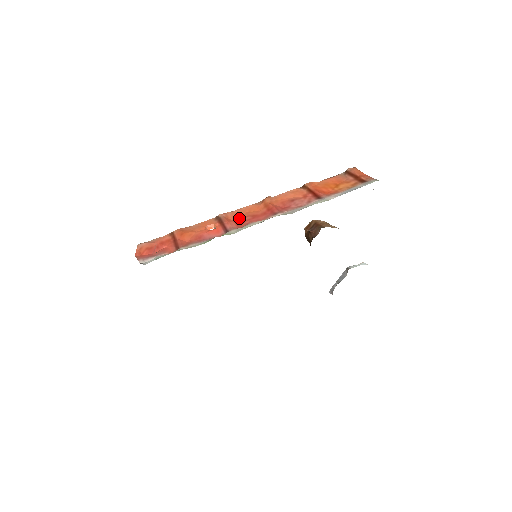
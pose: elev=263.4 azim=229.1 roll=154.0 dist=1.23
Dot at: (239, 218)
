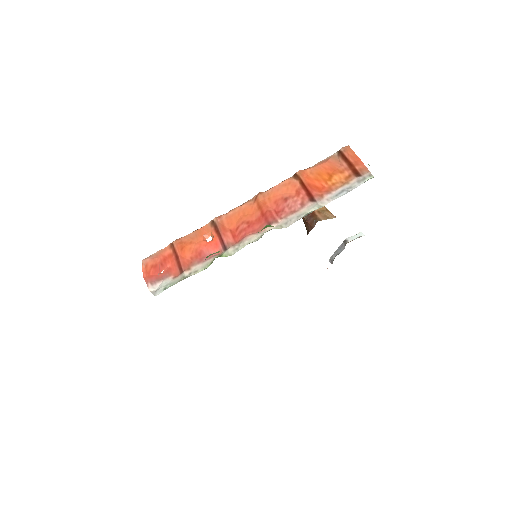
Dot at: (234, 225)
